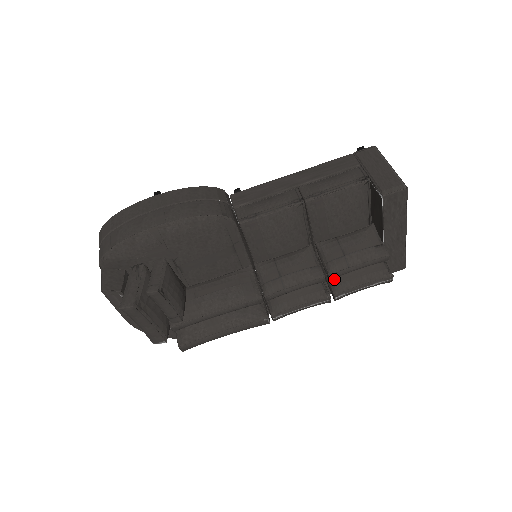
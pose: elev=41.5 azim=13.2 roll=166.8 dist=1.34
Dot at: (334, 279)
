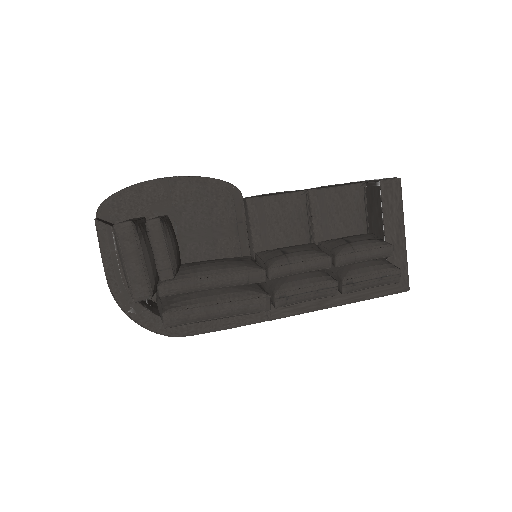
Dot at: (340, 270)
